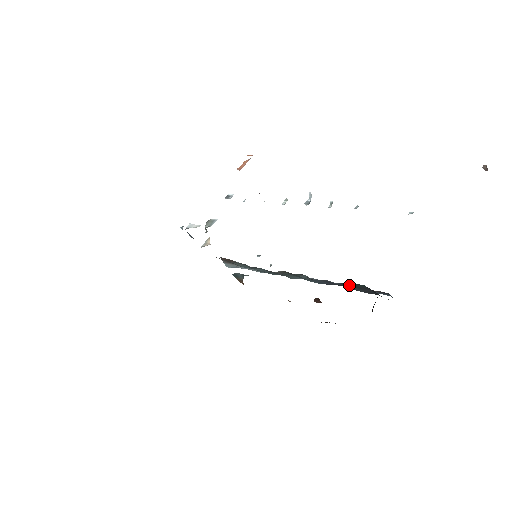
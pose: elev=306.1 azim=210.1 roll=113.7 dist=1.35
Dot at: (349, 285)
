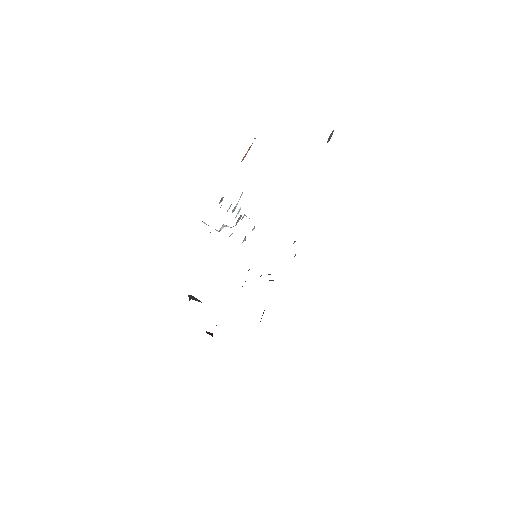
Dot at: occluded
